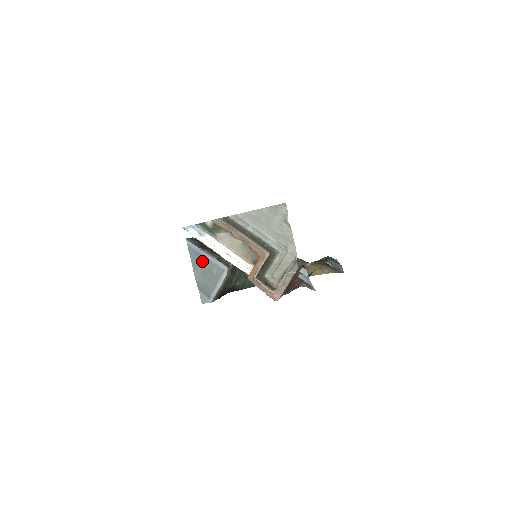
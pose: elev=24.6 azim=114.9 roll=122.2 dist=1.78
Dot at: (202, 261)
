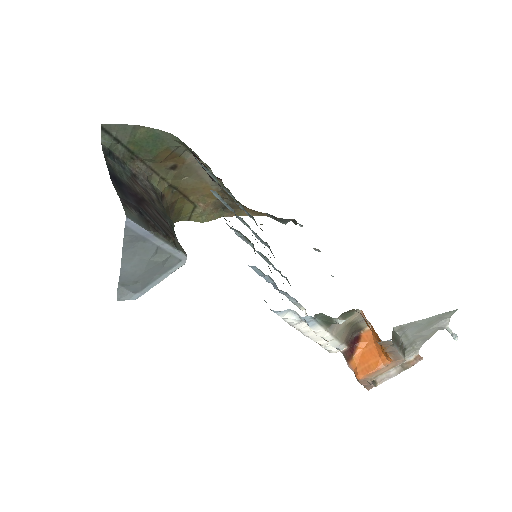
Dot at: (146, 250)
